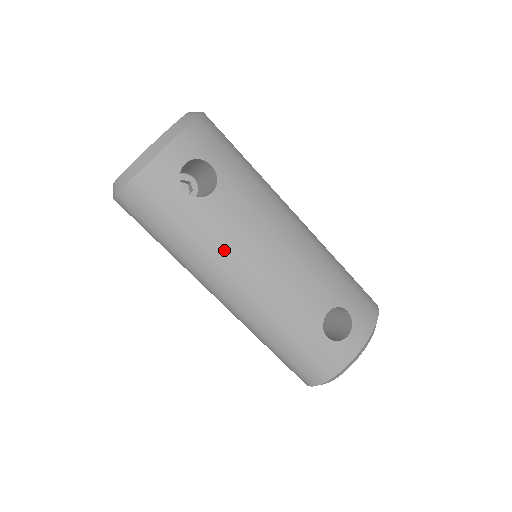
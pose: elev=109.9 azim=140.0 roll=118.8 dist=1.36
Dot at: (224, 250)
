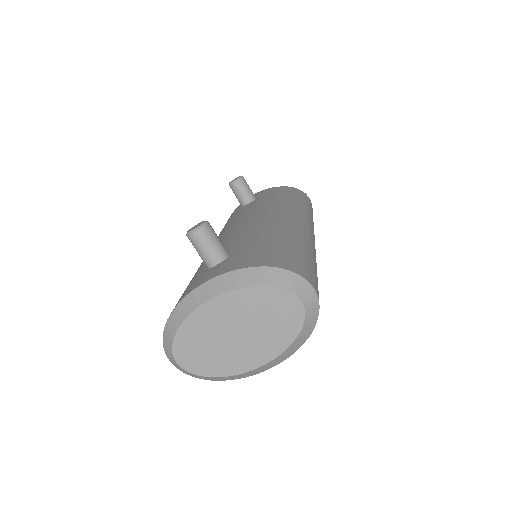
Dot at: occluded
